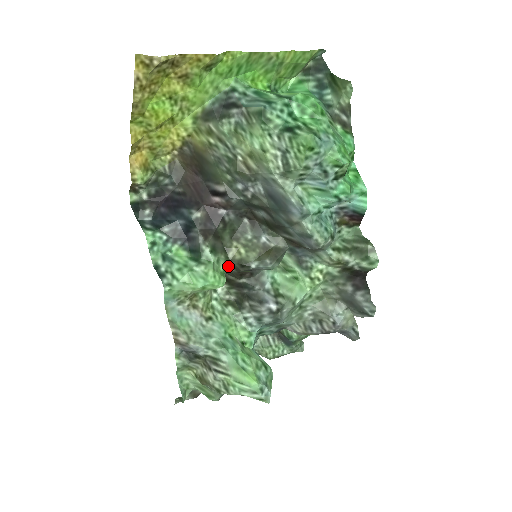
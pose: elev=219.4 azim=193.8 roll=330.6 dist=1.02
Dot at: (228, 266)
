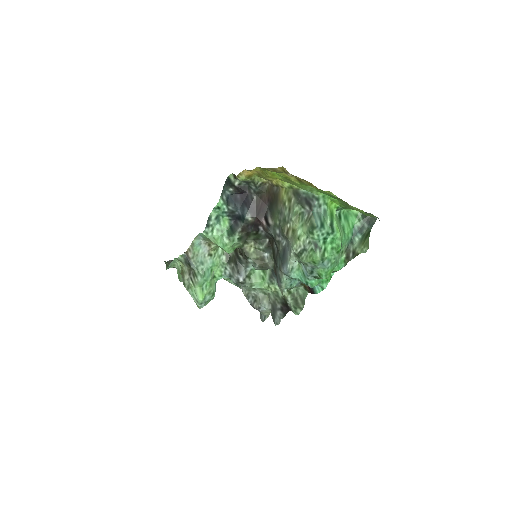
Dot at: (240, 247)
